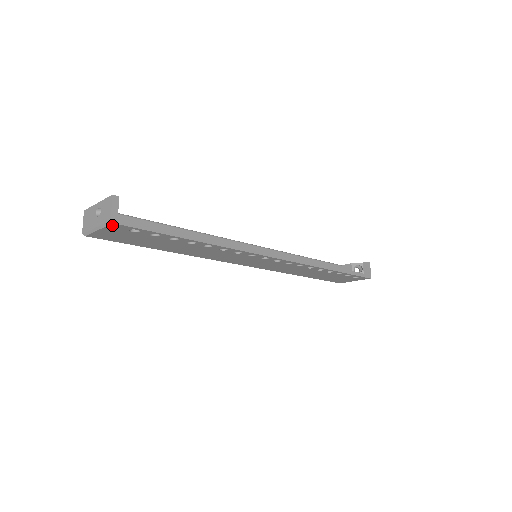
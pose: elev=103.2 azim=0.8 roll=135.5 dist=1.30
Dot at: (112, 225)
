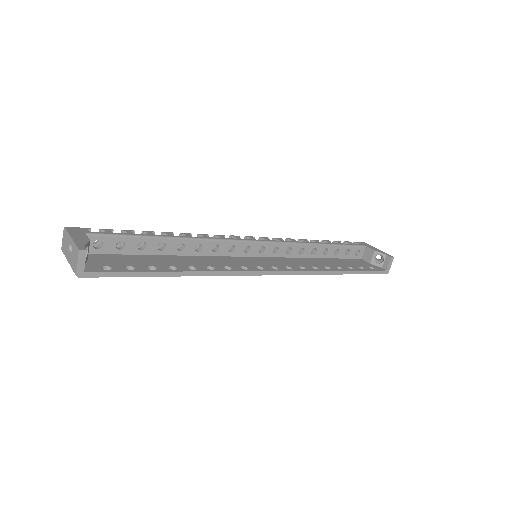
Dot at: (79, 274)
